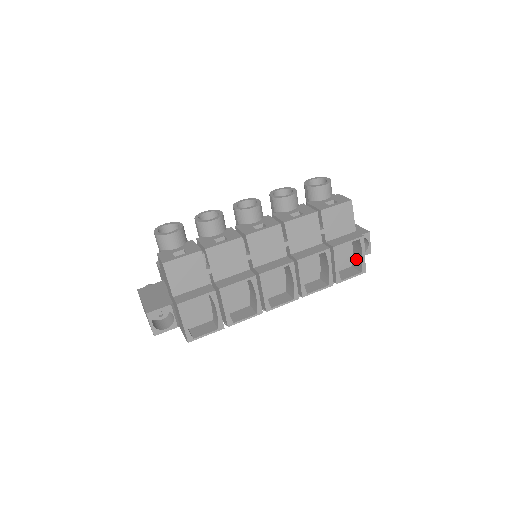
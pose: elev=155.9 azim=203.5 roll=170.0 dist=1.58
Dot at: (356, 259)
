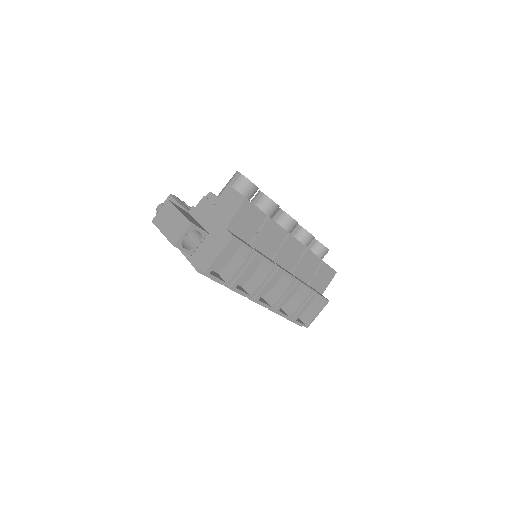
Dot at: (307, 314)
